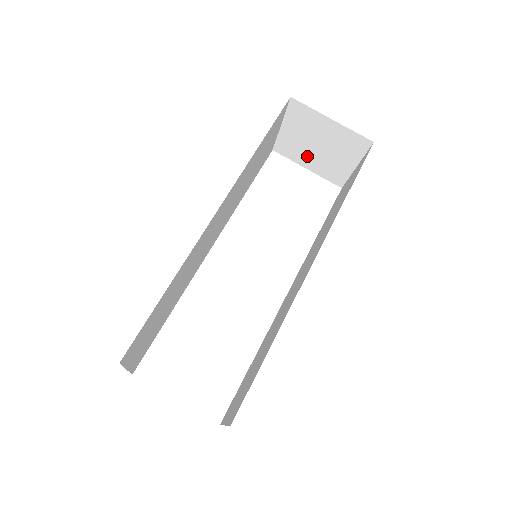
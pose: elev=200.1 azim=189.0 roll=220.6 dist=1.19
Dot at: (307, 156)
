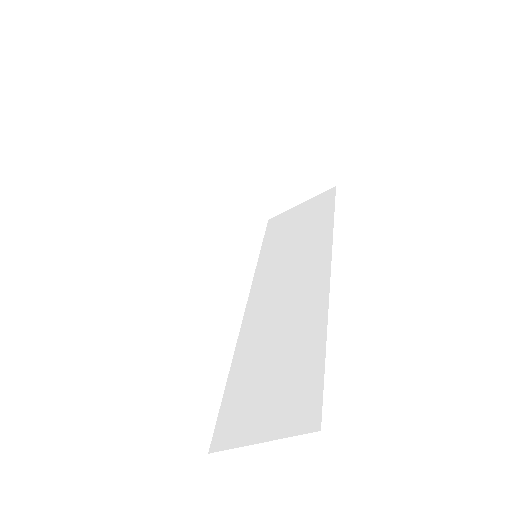
Dot at: (257, 178)
